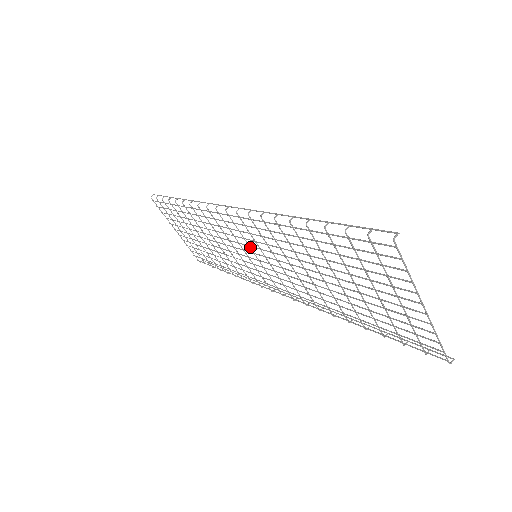
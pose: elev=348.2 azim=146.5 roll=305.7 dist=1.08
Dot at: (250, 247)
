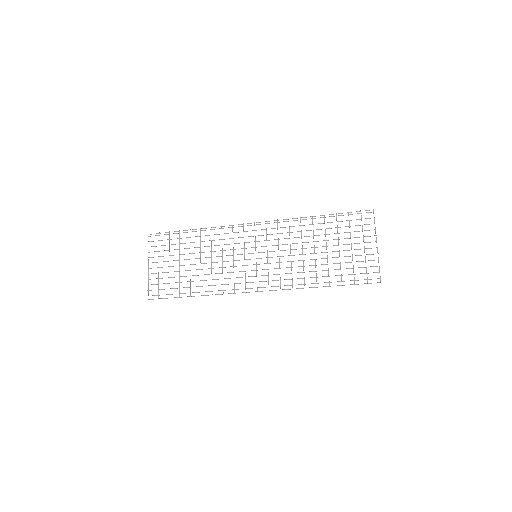
Dot at: occluded
